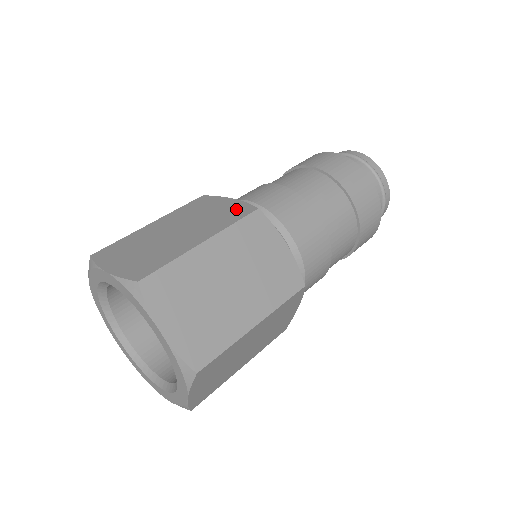
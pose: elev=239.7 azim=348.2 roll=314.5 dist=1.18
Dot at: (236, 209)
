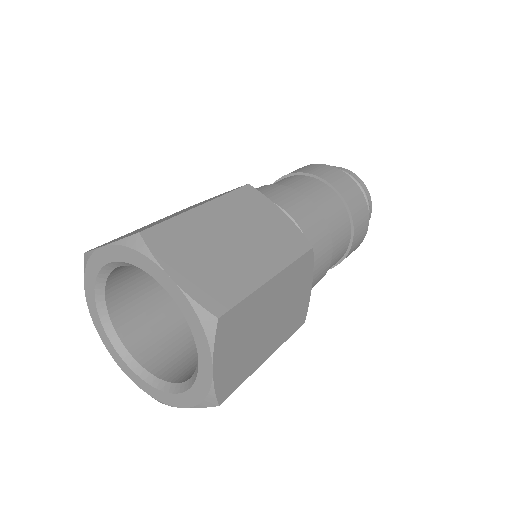
Dot at: (292, 235)
